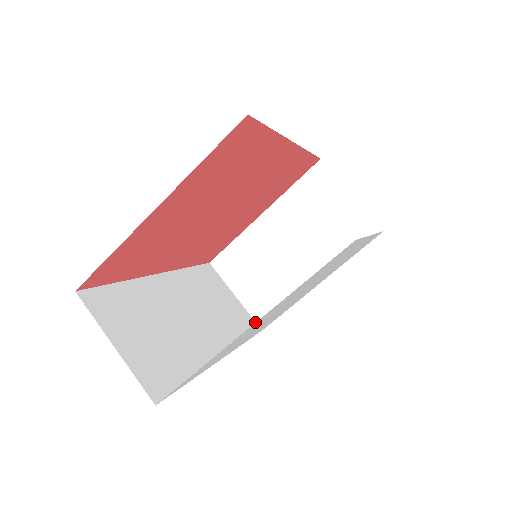
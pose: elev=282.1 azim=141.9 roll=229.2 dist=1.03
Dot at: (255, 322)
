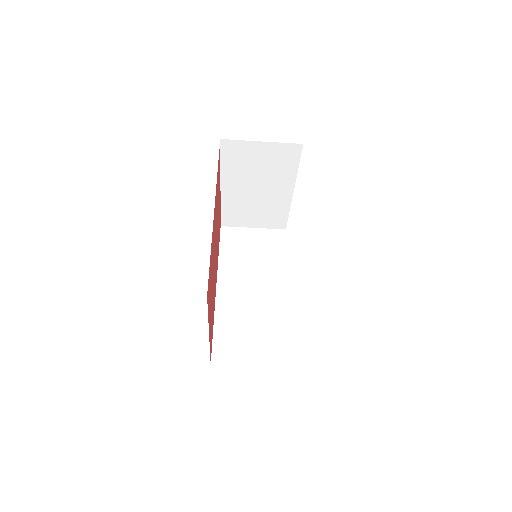
Dot at: (278, 230)
